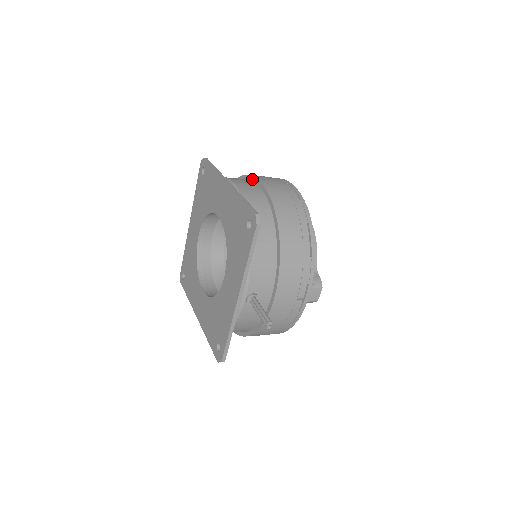
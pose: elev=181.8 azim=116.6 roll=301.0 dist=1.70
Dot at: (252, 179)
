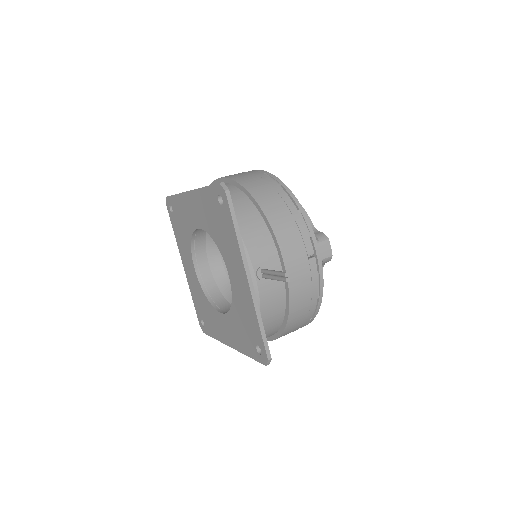
Dot at: occluded
